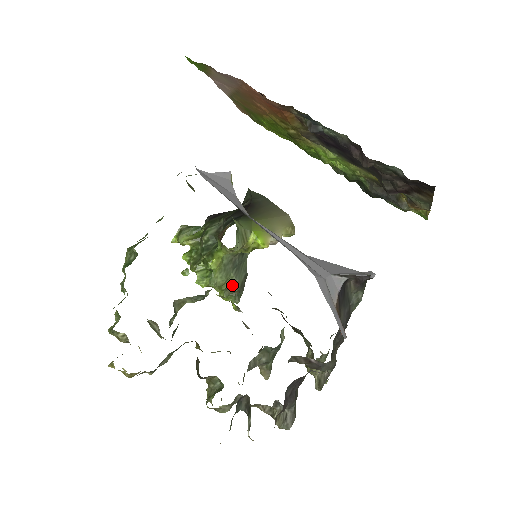
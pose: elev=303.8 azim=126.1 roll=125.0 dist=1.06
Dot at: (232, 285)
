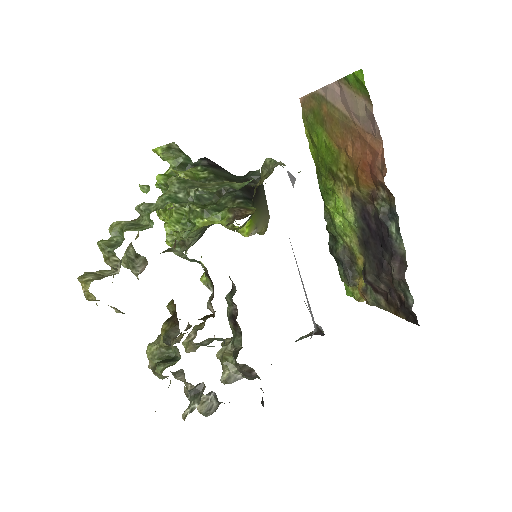
Dot at: (191, 241)
